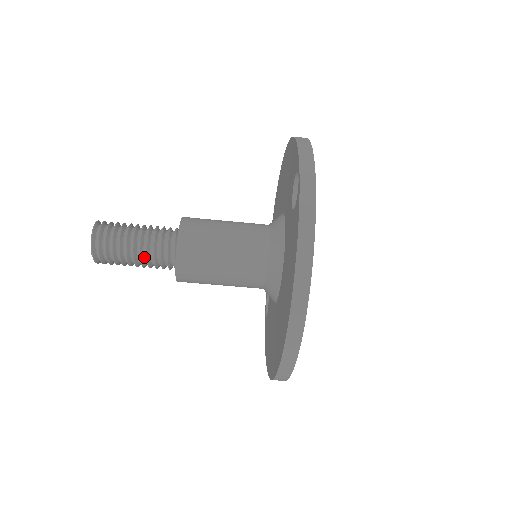
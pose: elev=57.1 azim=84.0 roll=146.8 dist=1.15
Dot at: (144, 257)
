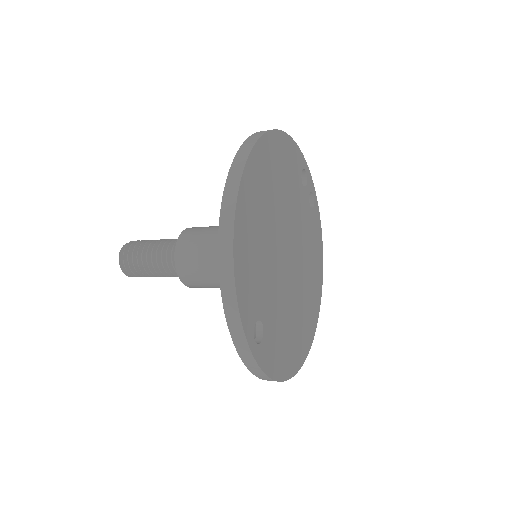
Dot at: occluded
